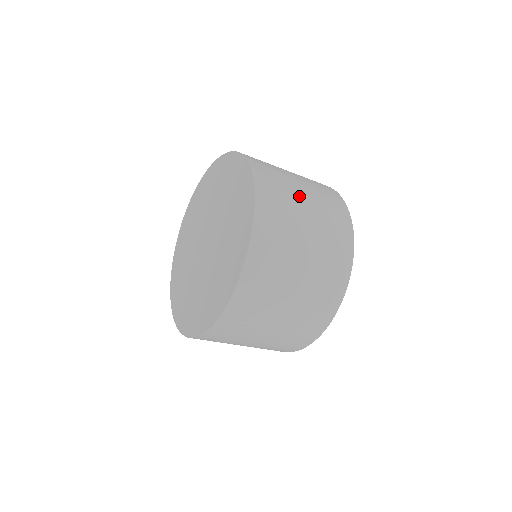
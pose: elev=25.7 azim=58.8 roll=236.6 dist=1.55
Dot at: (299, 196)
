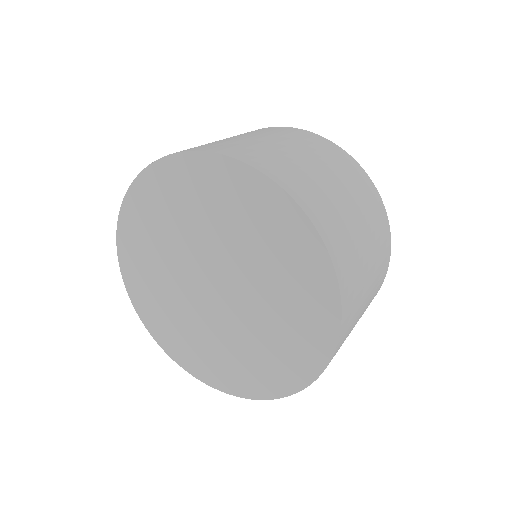
Dot at: occluded
